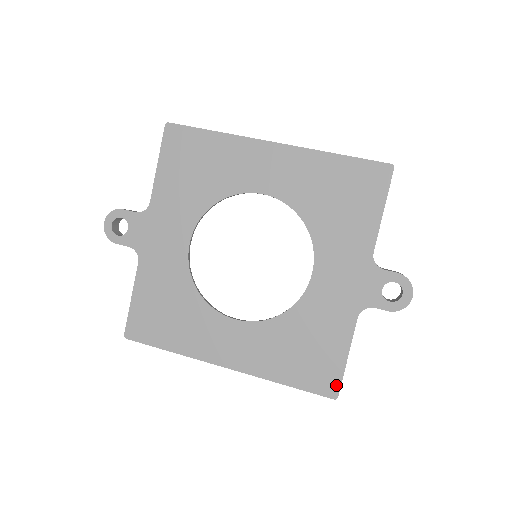
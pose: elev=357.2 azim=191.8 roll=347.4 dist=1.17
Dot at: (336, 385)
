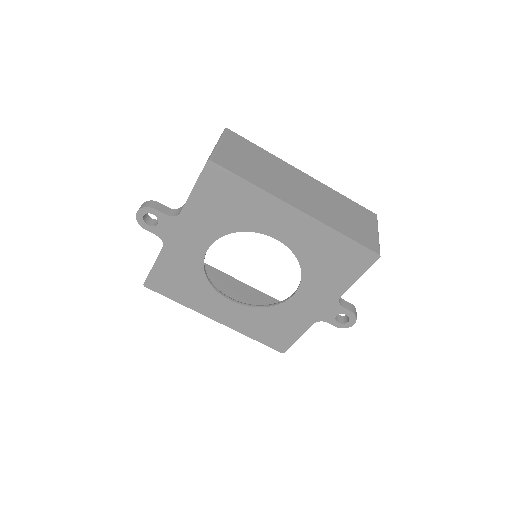
Dot at: (286, 348)
